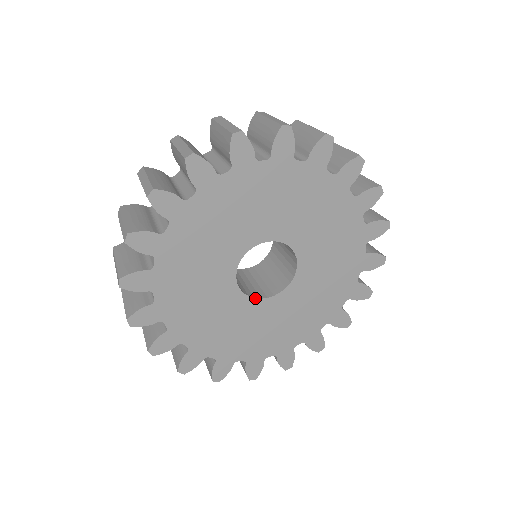
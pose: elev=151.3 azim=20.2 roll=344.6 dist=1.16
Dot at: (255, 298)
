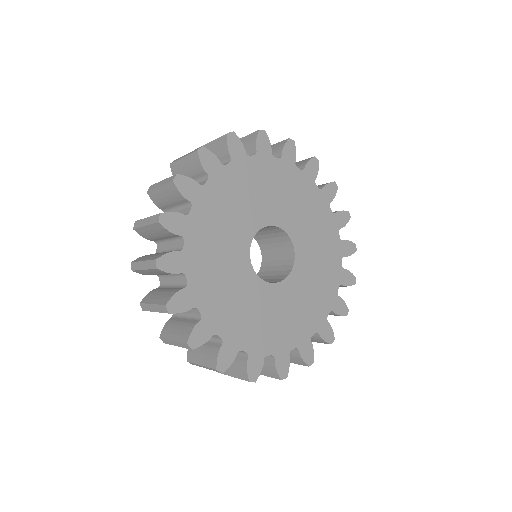
Dot at: (276, 283)
